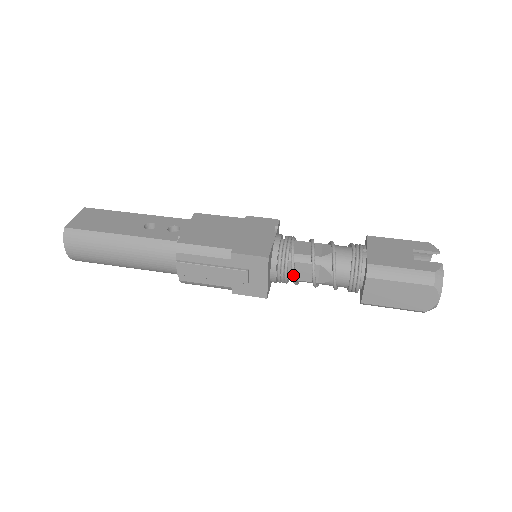
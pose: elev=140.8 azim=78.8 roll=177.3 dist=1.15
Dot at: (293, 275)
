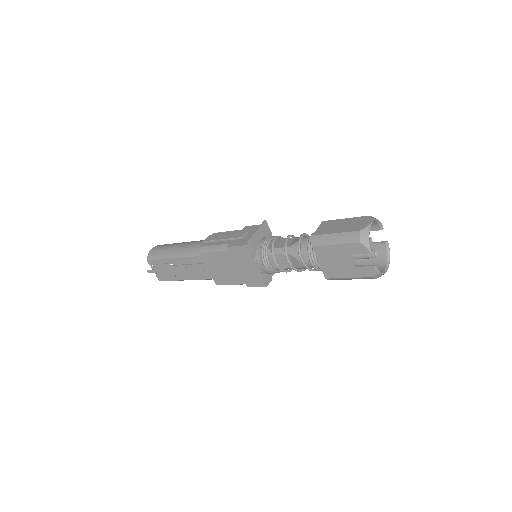
Dot at: (274, 239)
